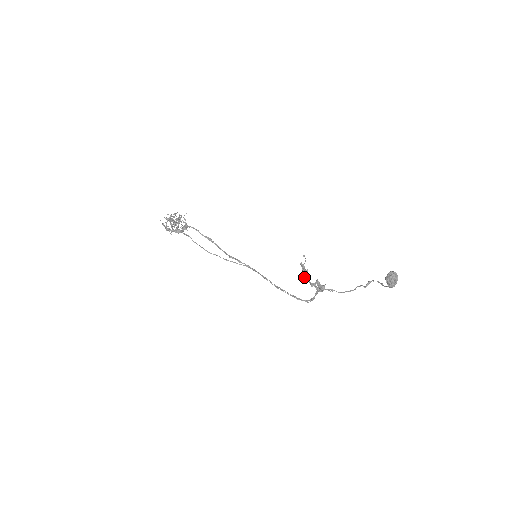
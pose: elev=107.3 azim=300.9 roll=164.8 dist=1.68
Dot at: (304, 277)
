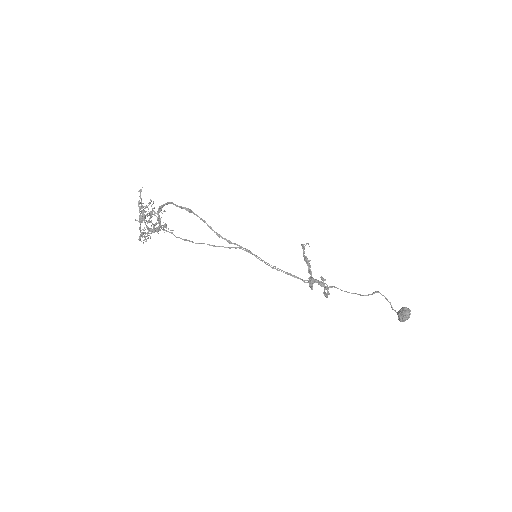
Dot at: (312, 289)
